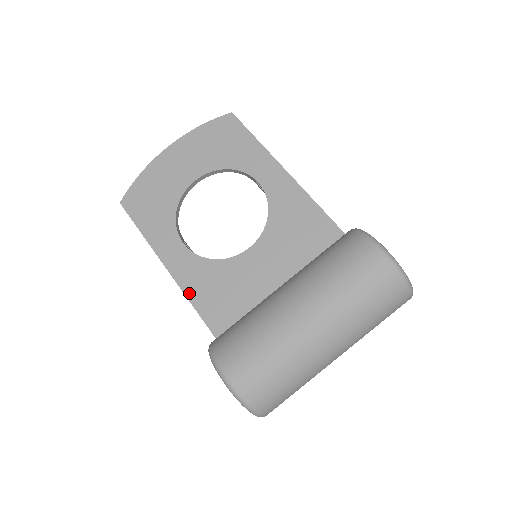
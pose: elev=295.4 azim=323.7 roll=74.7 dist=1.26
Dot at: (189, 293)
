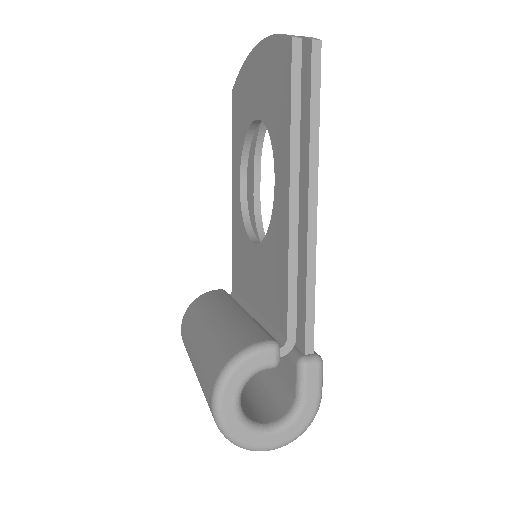
Dot at: (233, 232)
